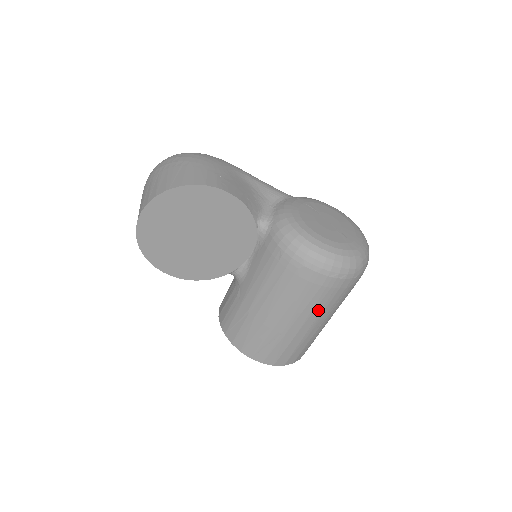
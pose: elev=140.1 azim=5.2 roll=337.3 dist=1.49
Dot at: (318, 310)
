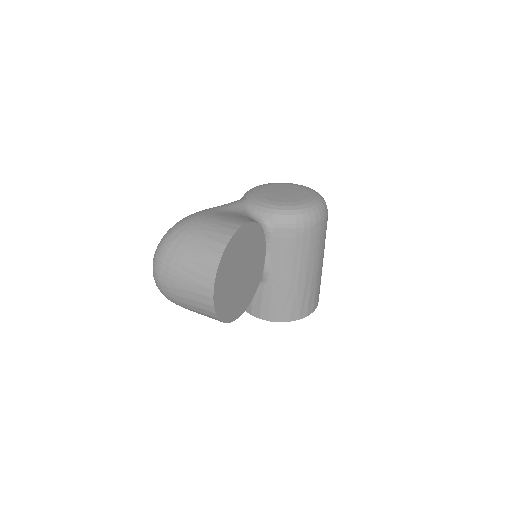
Dot at: (324, 246)
